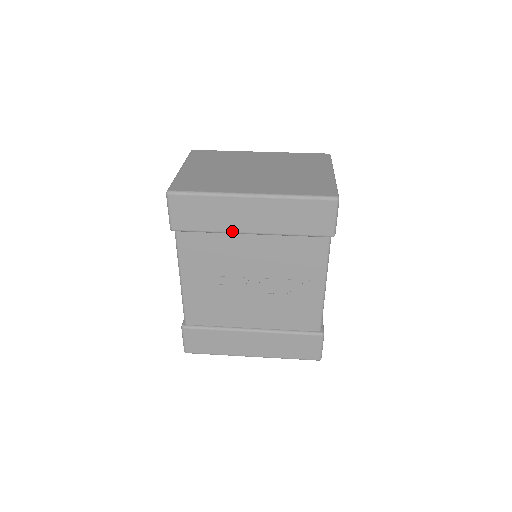
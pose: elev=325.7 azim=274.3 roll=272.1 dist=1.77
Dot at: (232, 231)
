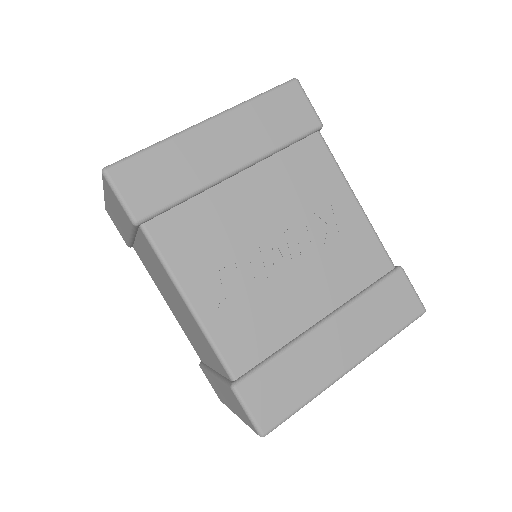
Dot at: (212, 179)
